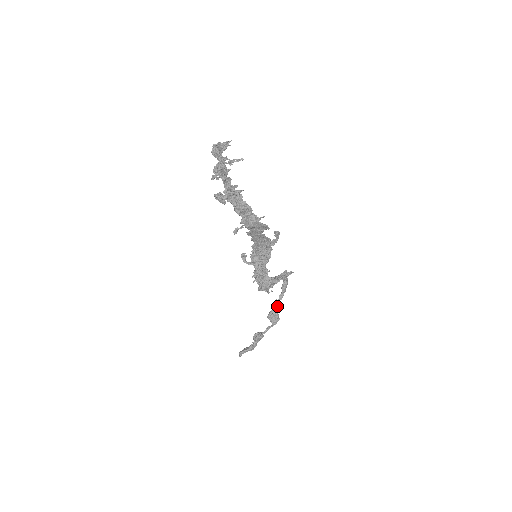
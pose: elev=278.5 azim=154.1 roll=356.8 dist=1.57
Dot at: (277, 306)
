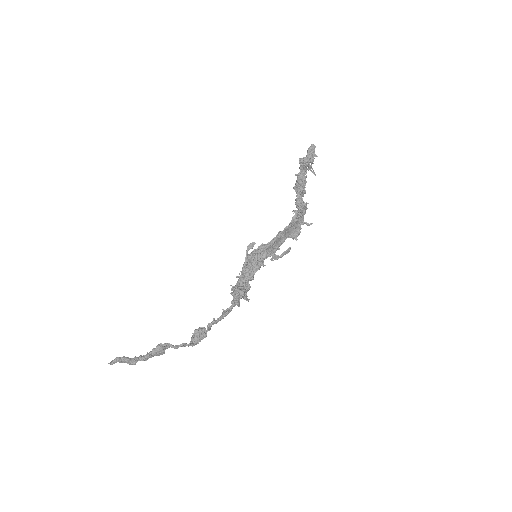
Dot at: (210, 326)
